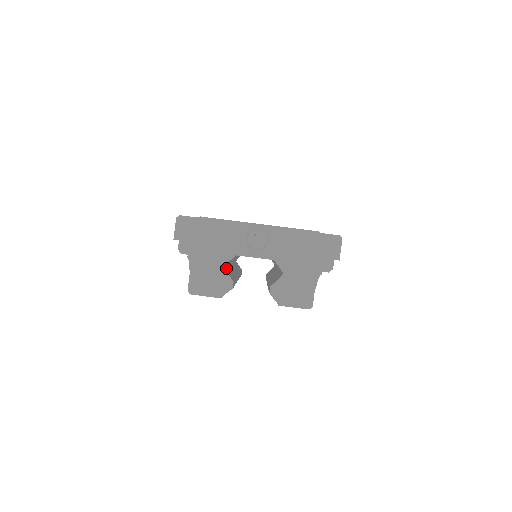
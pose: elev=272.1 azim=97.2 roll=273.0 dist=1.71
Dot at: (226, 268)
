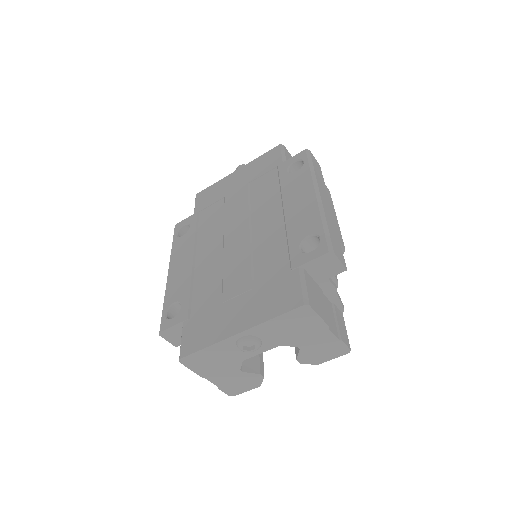
Dot at: occluded
